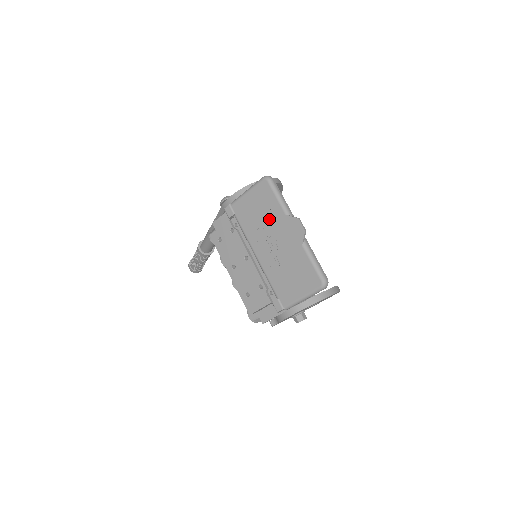
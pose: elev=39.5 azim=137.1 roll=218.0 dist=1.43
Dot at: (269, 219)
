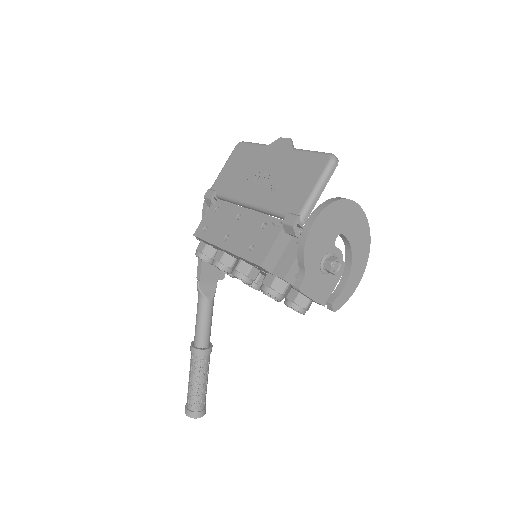
Dot at: (252, 164)
